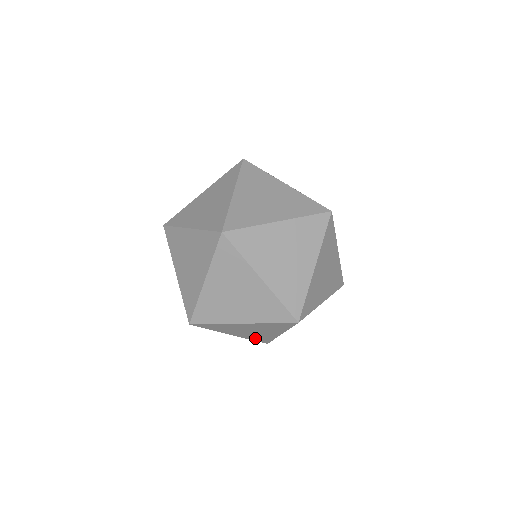
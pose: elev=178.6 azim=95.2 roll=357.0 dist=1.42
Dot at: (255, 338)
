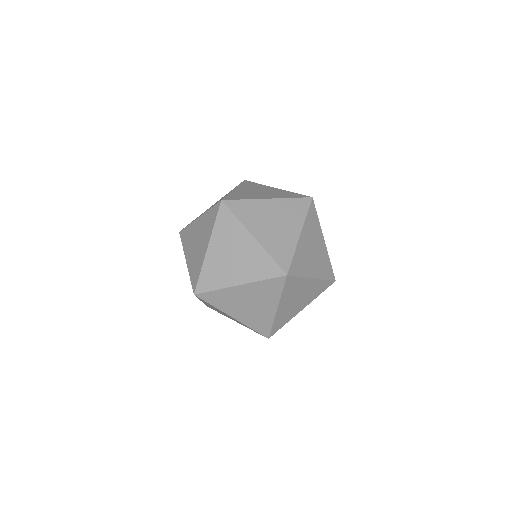
Dot at: (255, 324)
